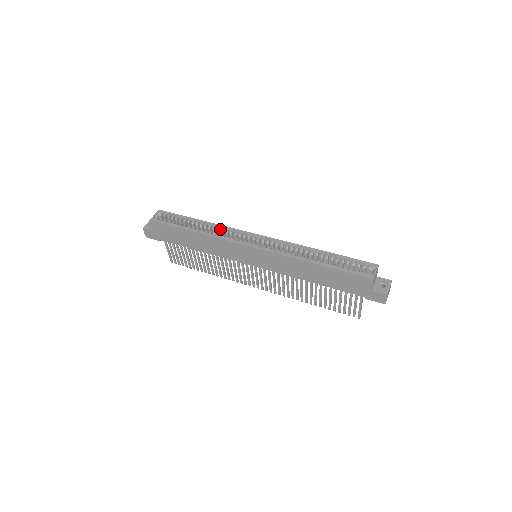
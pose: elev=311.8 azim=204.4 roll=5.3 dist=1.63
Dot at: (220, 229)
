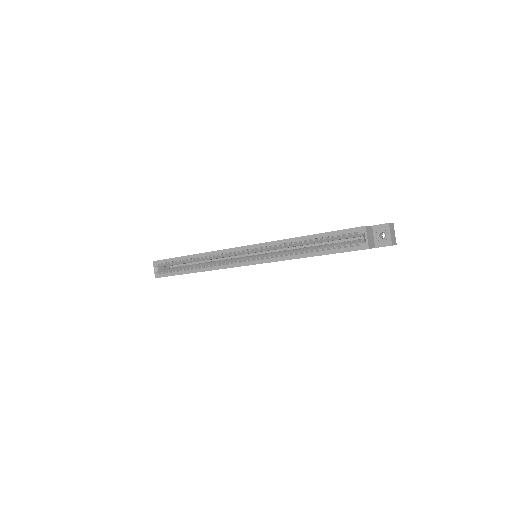
Dot at: (210, 255)
